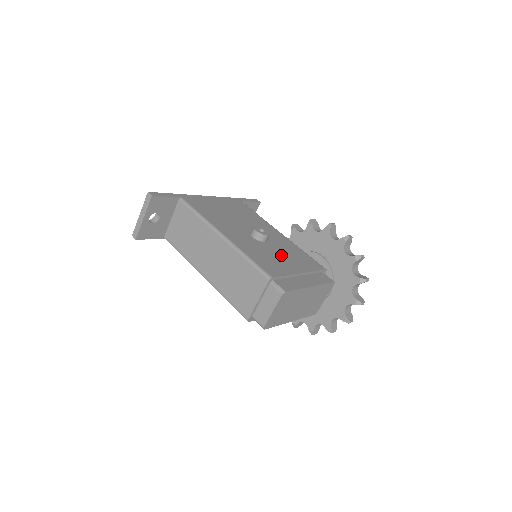
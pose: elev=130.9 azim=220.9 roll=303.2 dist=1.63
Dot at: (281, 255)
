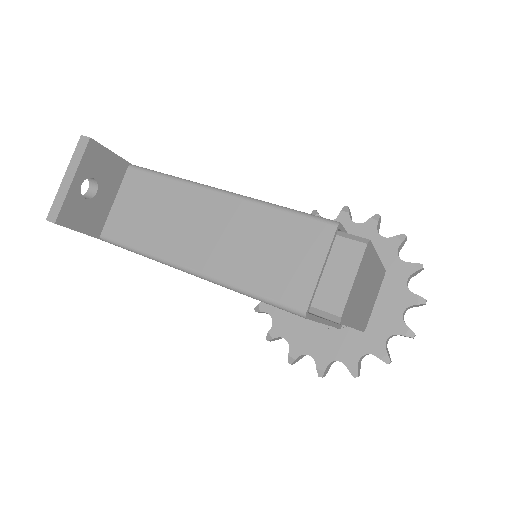
Dot at: occluded
